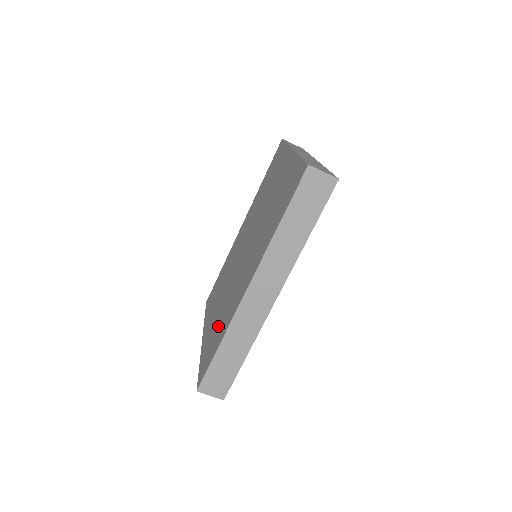
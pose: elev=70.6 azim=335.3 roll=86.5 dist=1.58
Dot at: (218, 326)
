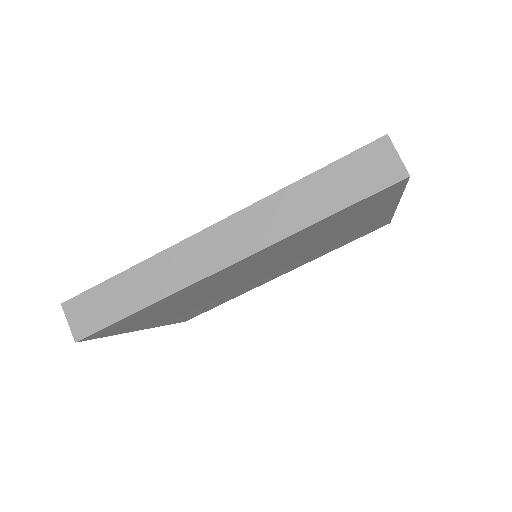
Dot at: occluded
